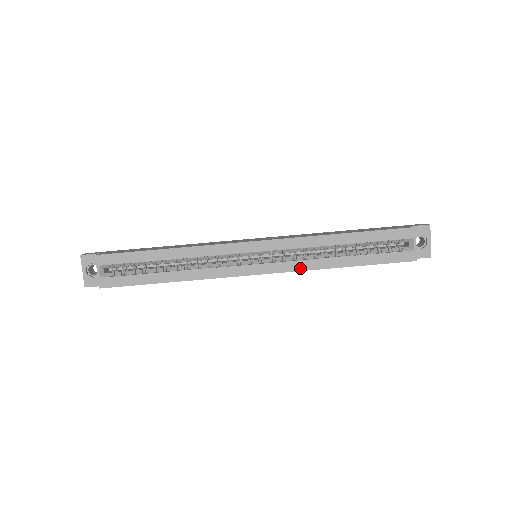
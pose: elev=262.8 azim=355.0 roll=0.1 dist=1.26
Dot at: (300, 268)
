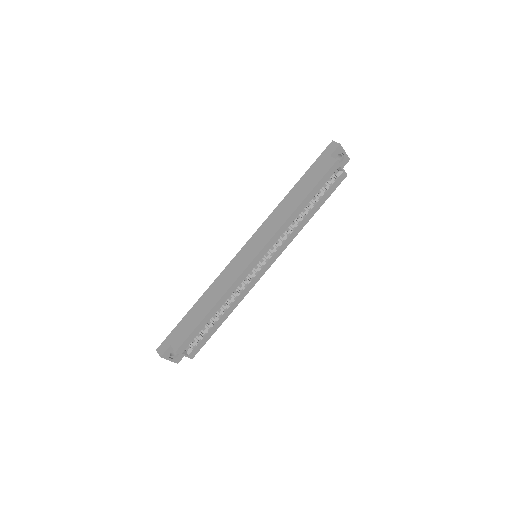
Dot at: (289, 242)
